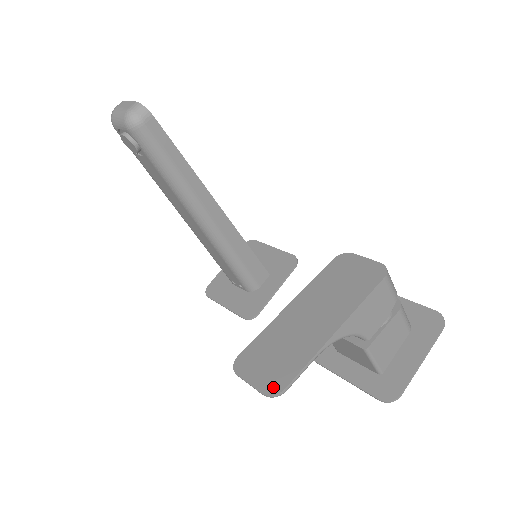
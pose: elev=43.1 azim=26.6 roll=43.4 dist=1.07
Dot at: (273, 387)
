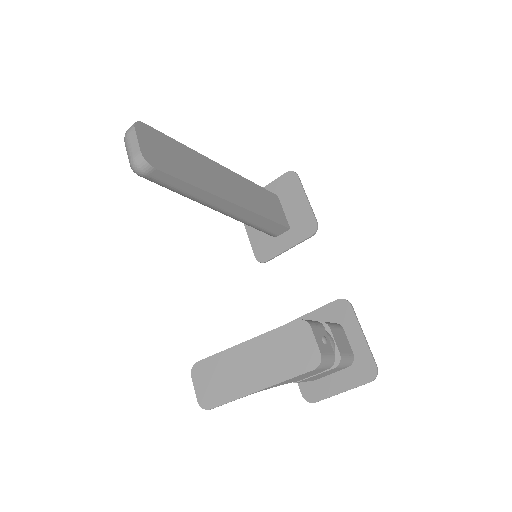
Dot at: (205, 403)
